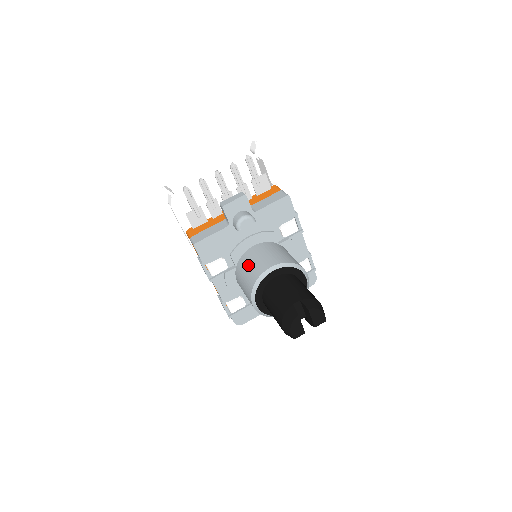
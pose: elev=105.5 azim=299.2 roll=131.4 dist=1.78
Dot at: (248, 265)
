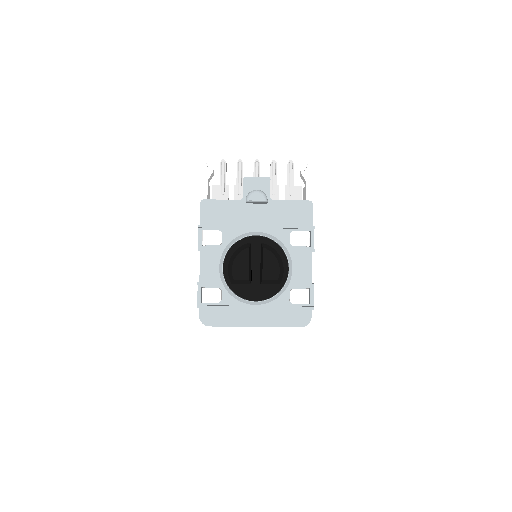
Dot at: occluded
